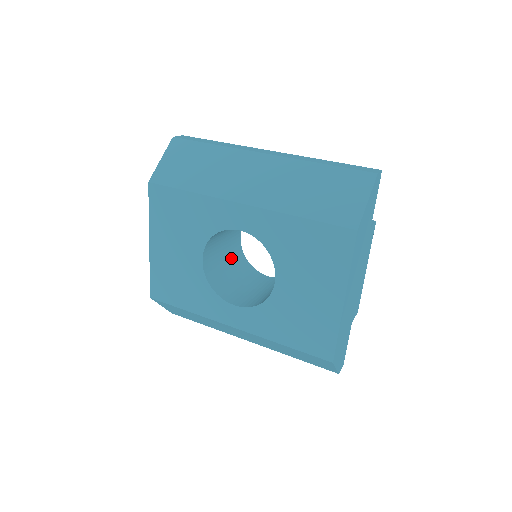
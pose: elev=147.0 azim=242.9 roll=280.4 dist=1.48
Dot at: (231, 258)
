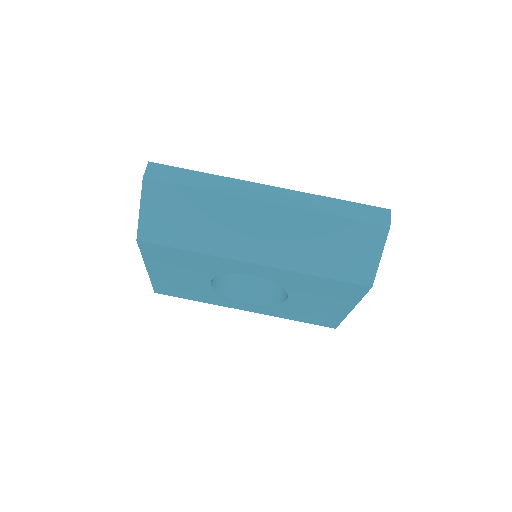
Dot at: occluded
